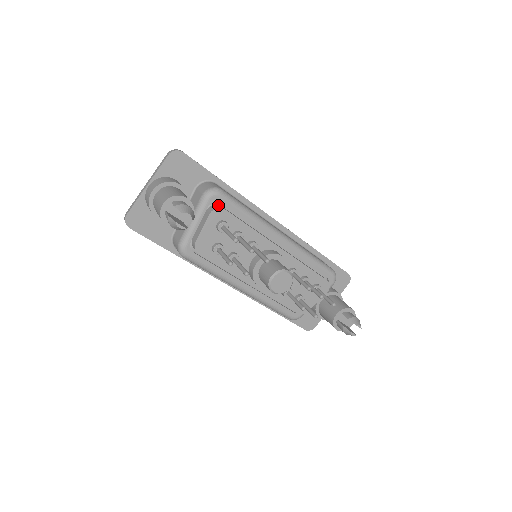
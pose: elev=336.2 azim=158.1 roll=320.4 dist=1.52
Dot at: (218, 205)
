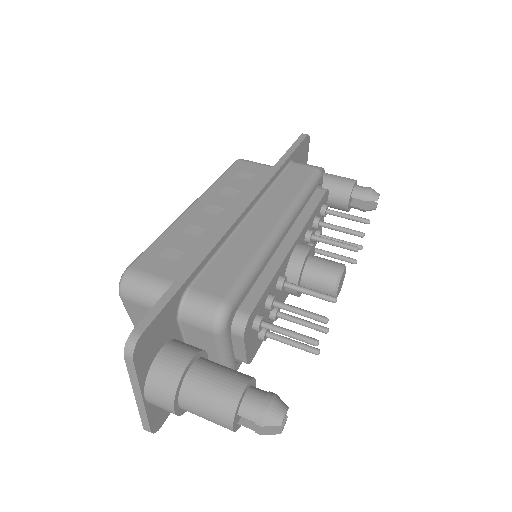
Dot at: (234, 315)
